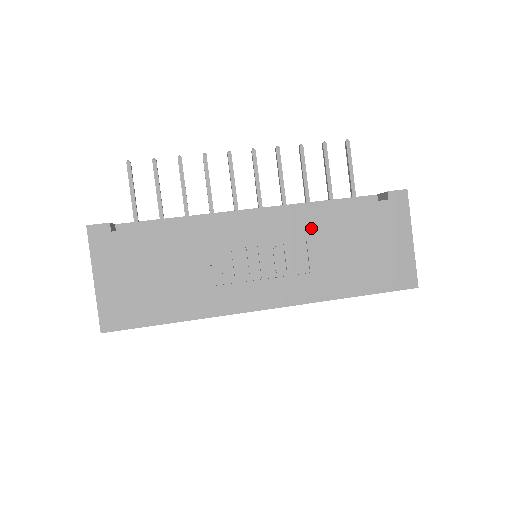
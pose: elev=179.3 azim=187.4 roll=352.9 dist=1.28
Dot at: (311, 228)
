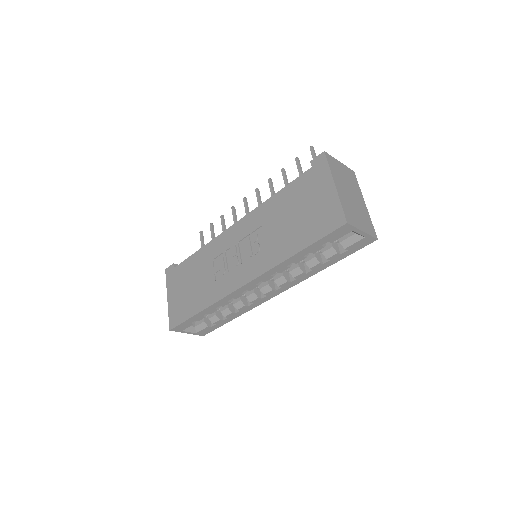
Dot at: (264, 216)
